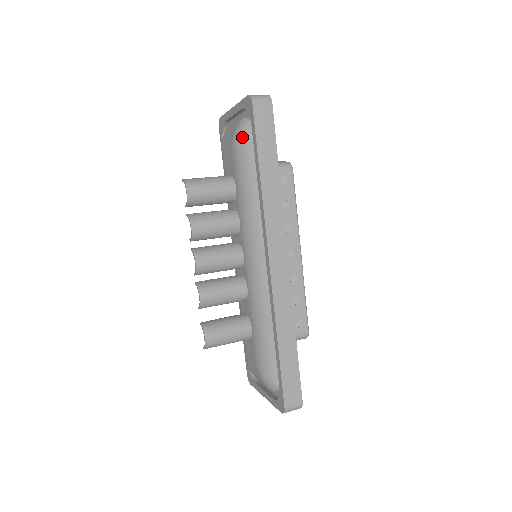
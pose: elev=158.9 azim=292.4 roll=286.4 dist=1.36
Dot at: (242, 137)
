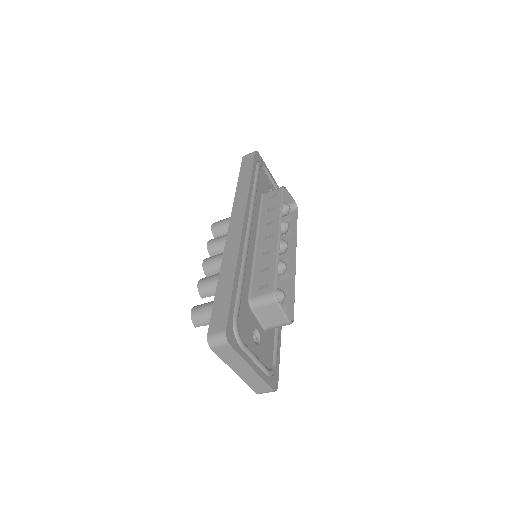
Dot at: occluded
